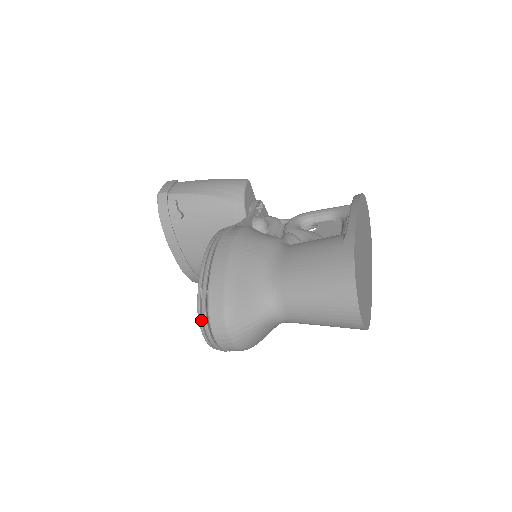
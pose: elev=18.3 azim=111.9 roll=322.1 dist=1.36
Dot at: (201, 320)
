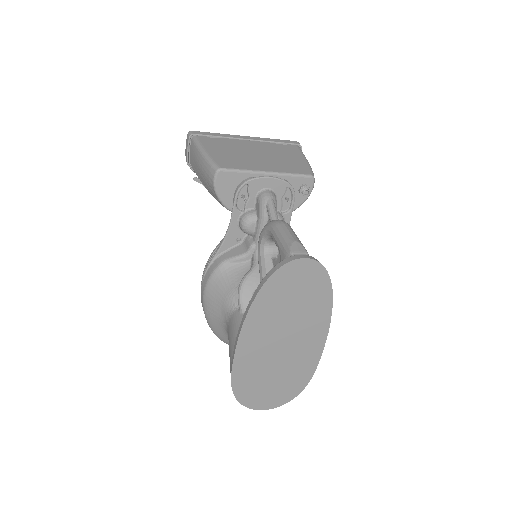
Dot at: occluded
